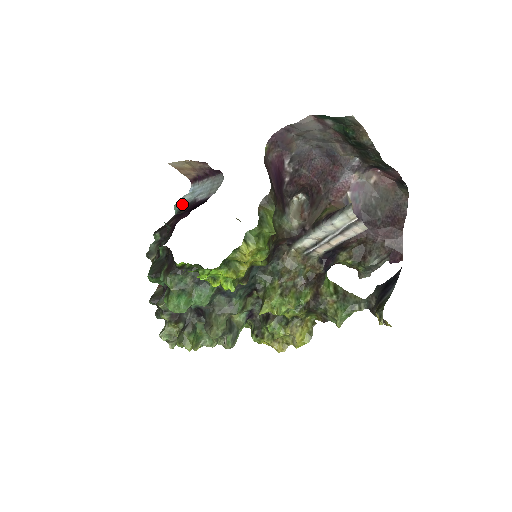
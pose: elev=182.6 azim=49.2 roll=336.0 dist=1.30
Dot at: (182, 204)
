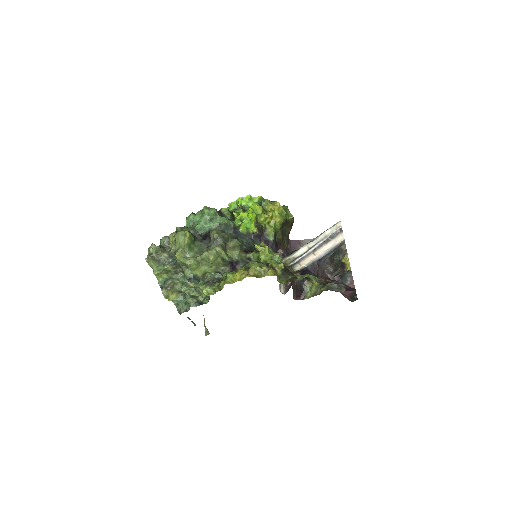
Dot at: occluded
